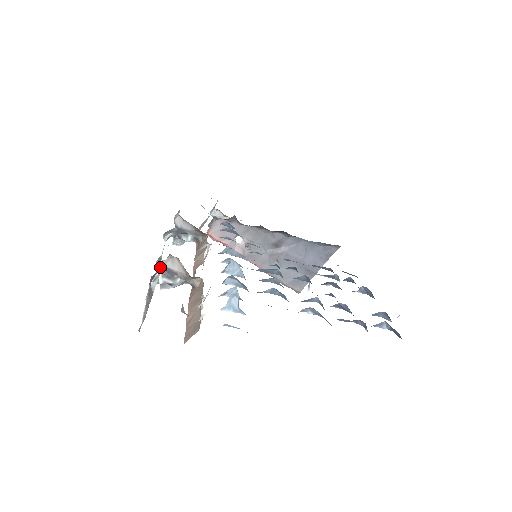
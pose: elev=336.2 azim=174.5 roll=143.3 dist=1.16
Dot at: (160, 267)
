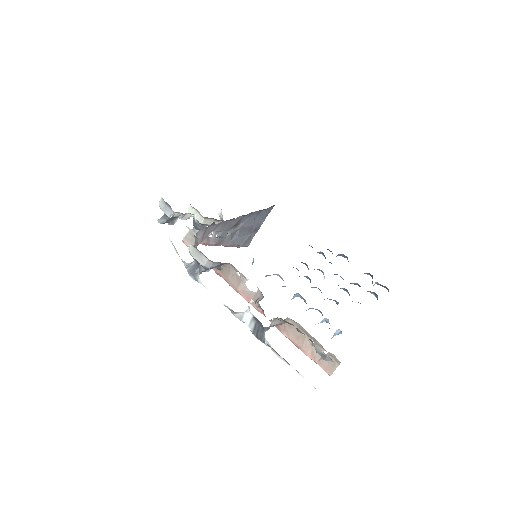
Dot at: occluded
